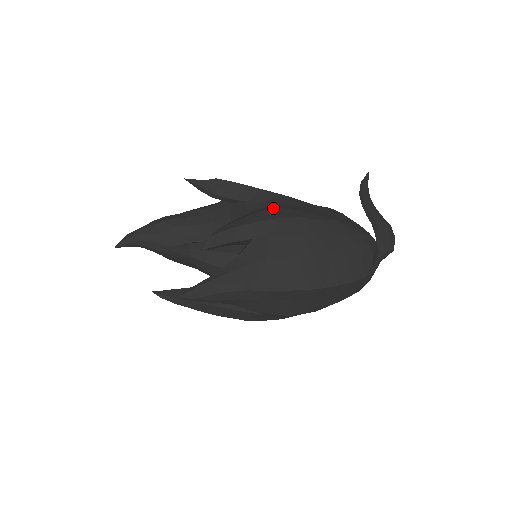
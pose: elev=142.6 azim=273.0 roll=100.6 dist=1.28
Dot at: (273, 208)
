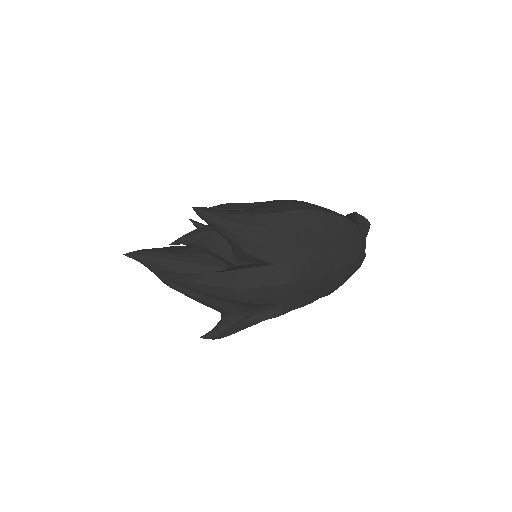
Dot at: occluded
